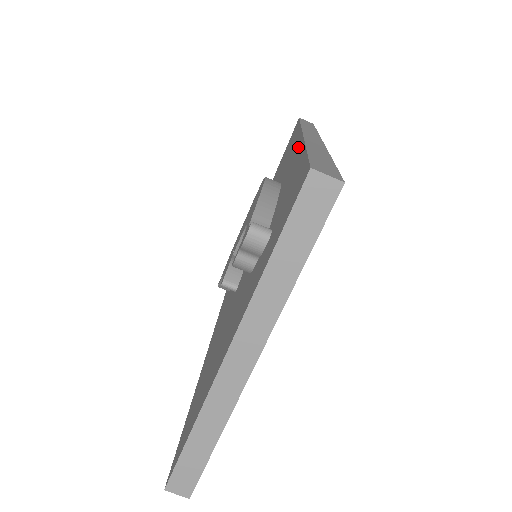
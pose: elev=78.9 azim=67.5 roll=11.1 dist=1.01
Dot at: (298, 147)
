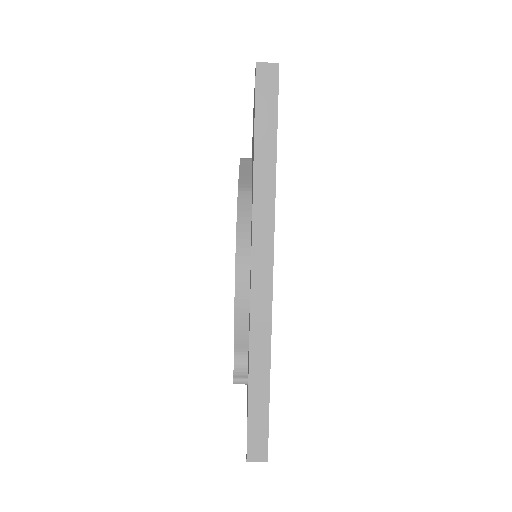
Dot at: occluded
